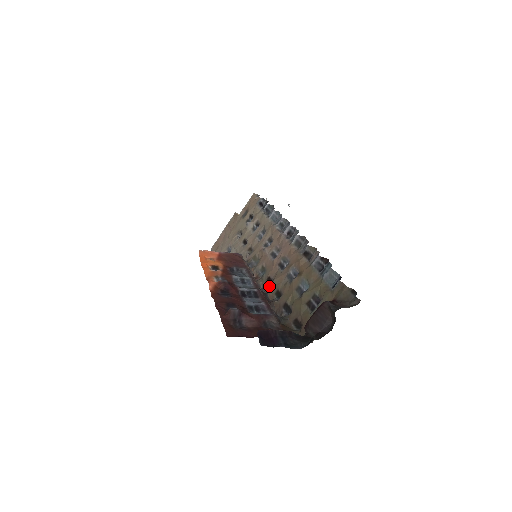
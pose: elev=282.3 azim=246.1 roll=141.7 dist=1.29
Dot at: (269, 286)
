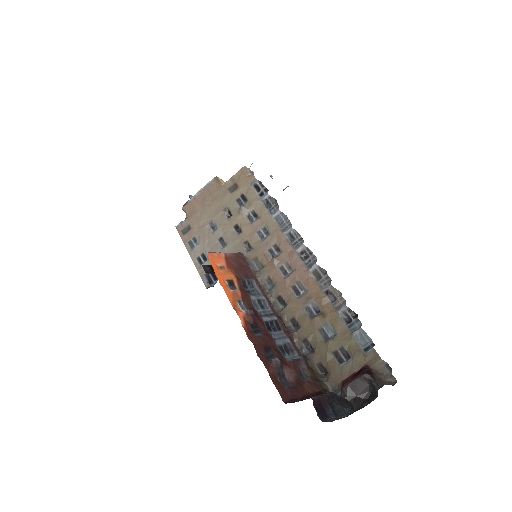
Dot at: (281, 307)
